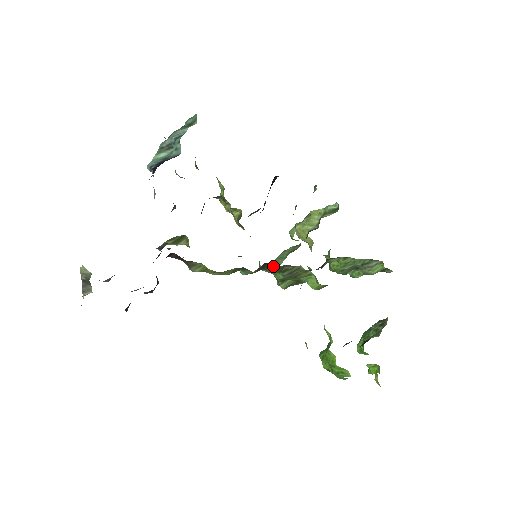
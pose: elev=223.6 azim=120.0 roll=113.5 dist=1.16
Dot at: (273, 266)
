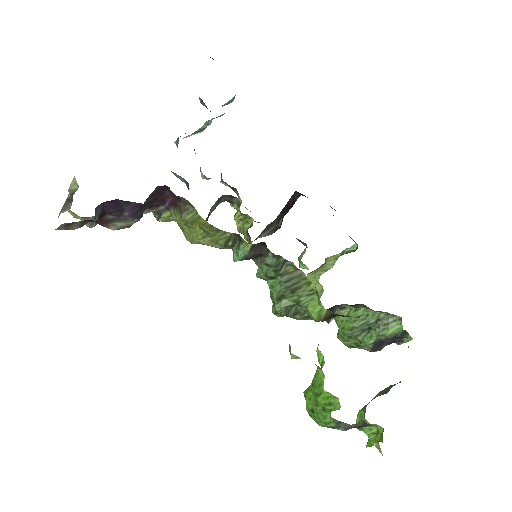
Dot at: occluded
